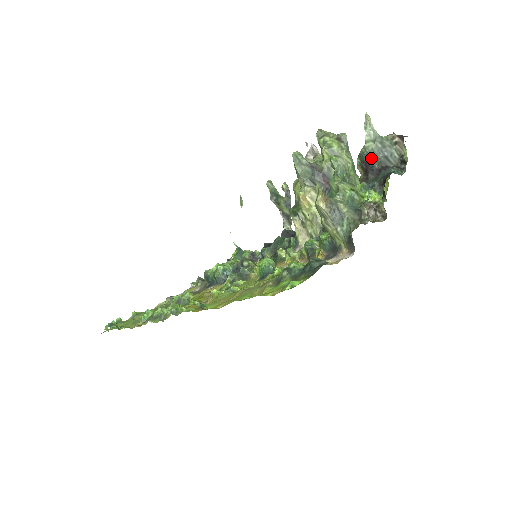
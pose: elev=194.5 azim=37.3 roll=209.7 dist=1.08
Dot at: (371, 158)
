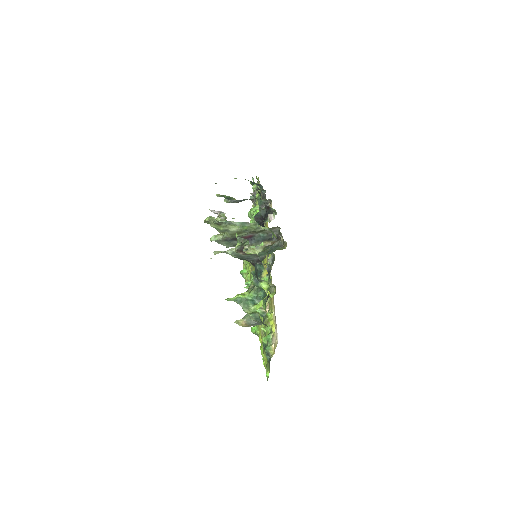
Dot at: (242, 259)
